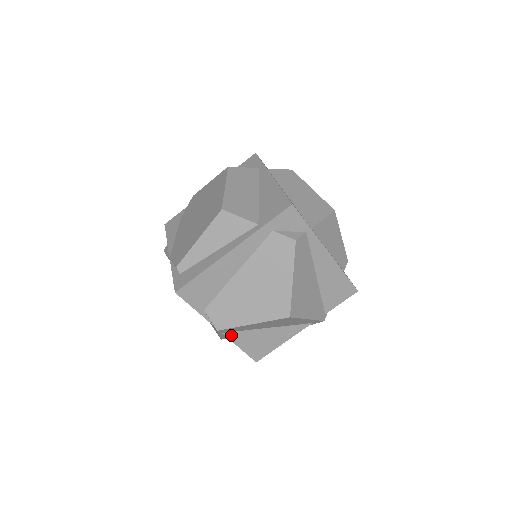
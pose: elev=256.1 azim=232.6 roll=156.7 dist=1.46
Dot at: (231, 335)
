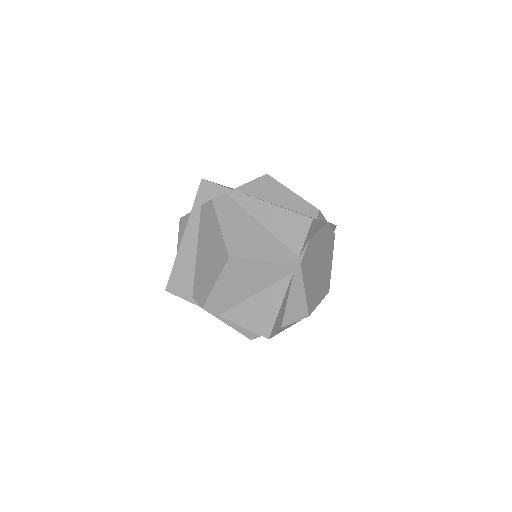
Dot at: (227, 315)
